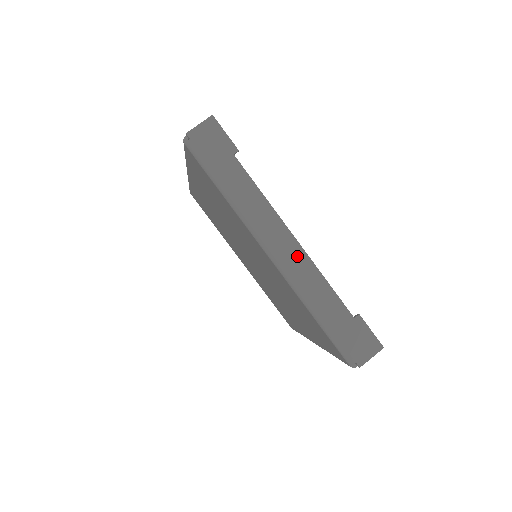
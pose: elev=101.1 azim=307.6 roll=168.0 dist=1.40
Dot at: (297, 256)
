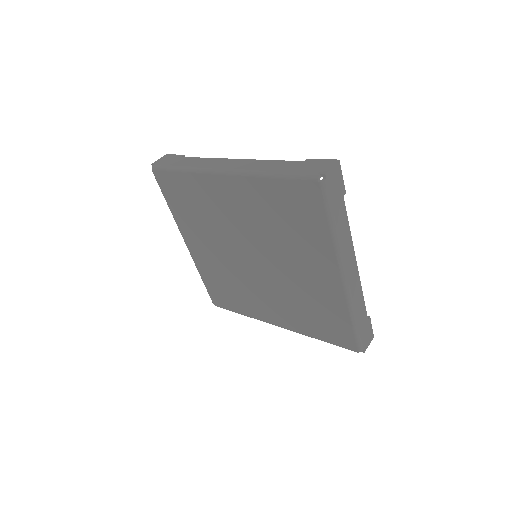
Dot at: (356, 278)
